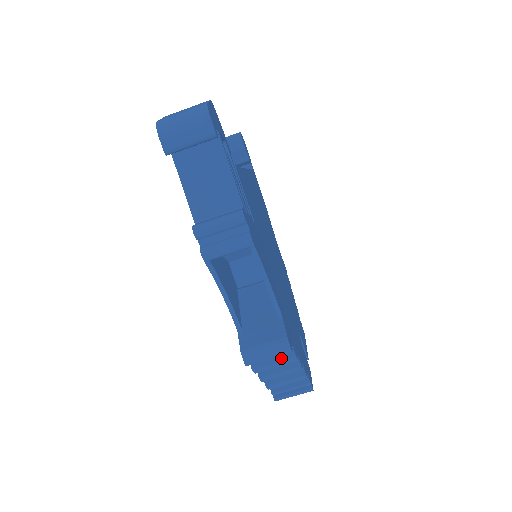
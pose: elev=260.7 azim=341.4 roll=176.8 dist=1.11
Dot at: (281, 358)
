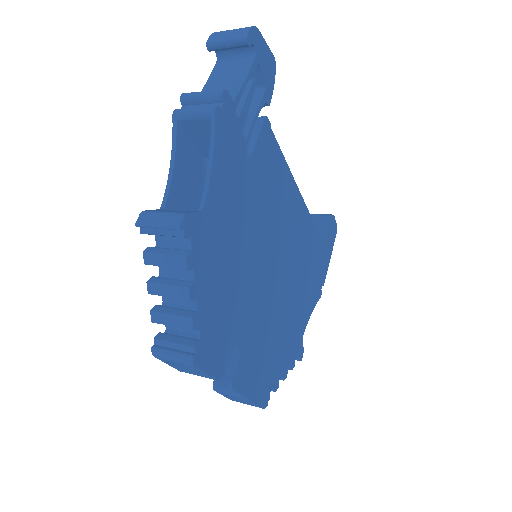
Dot at: (174, 252)
